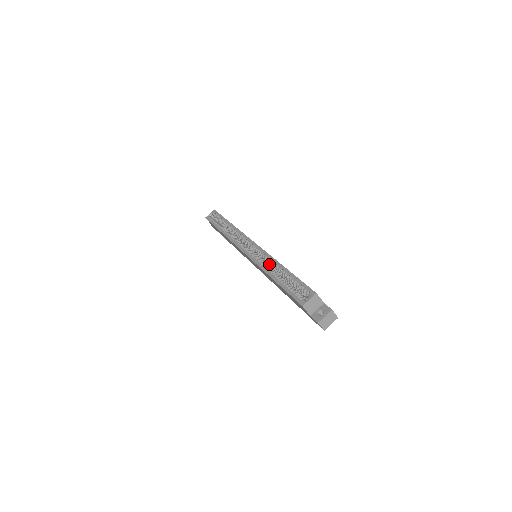
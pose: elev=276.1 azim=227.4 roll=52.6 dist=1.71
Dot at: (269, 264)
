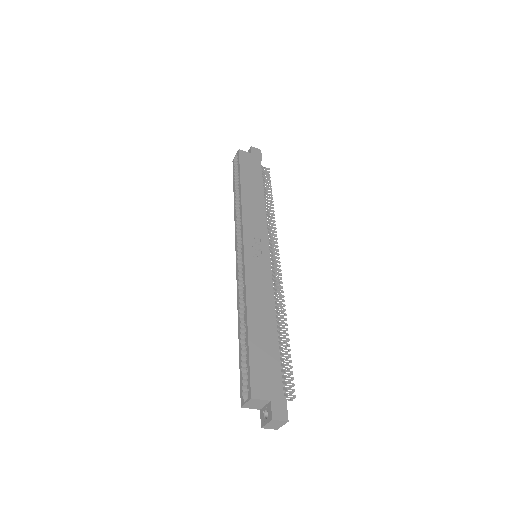
Dot at: occluded
